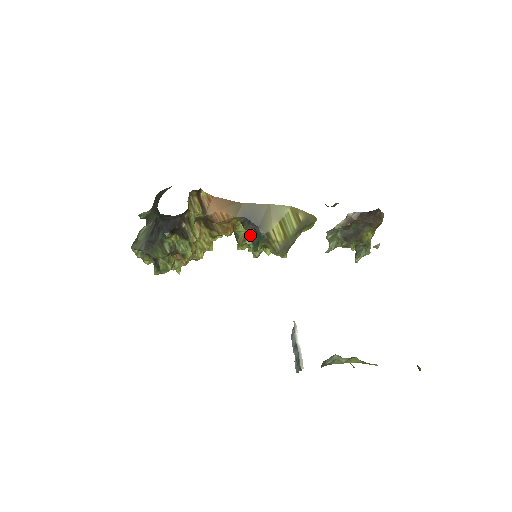
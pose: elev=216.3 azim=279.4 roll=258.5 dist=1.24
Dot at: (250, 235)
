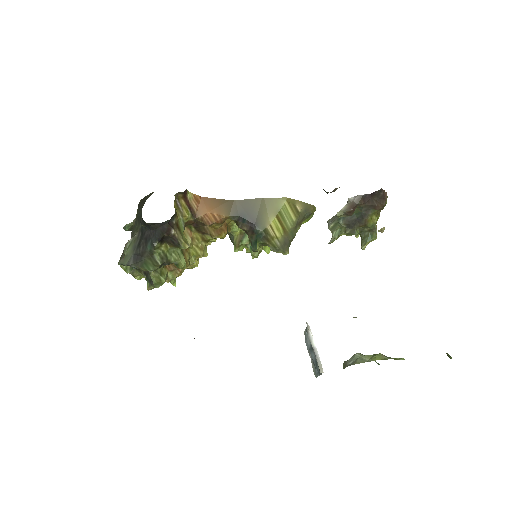
Dot at: (246, 234)
